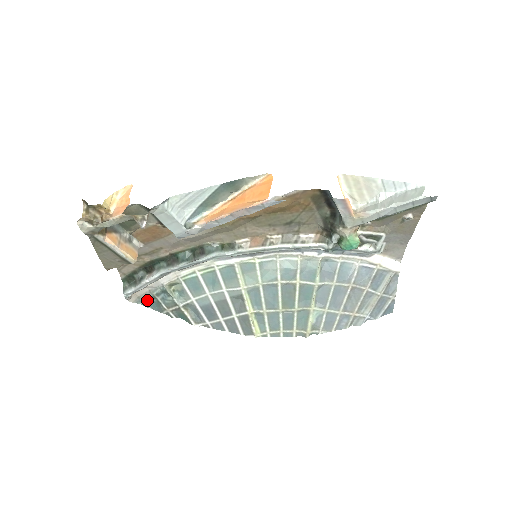
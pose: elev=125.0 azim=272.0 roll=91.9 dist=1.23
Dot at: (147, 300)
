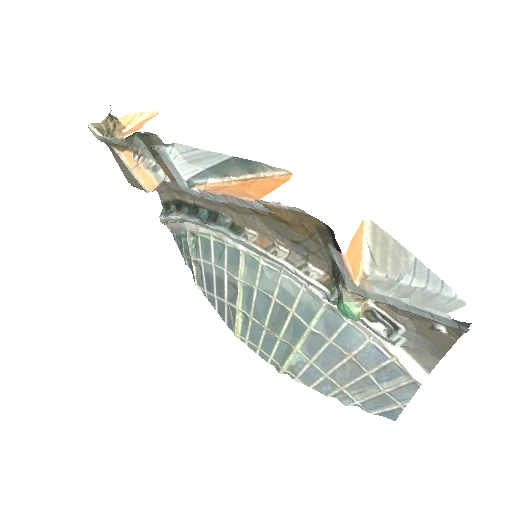
Dot at: (177, 235)
